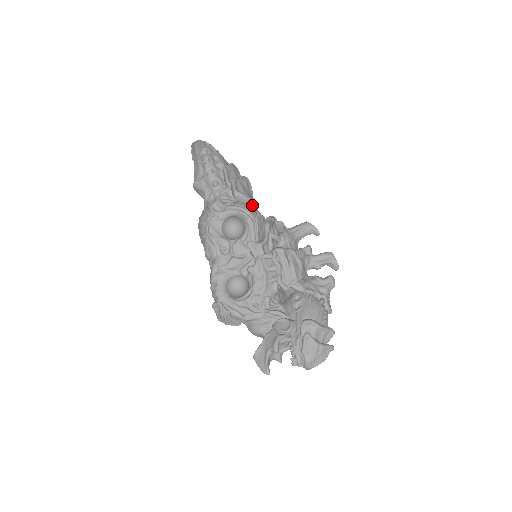
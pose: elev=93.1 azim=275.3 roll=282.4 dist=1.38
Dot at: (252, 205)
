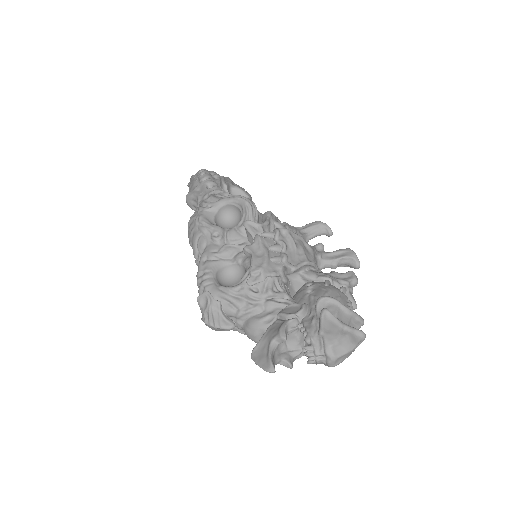
Dot at: occluded
